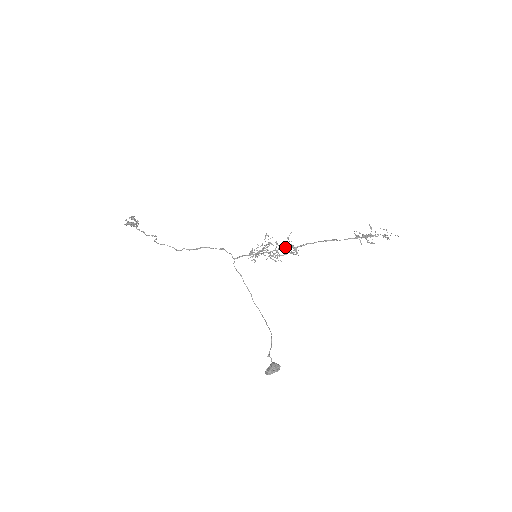
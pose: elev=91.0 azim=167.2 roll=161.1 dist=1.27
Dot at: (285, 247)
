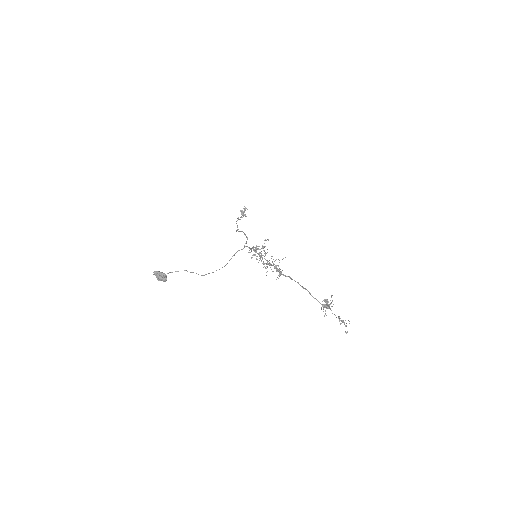
Dot at: (275, 265)
